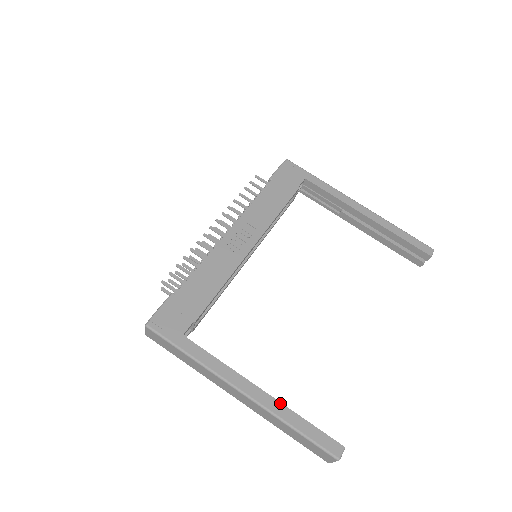
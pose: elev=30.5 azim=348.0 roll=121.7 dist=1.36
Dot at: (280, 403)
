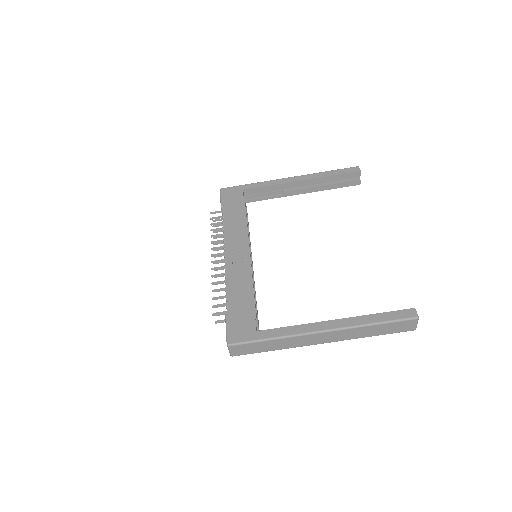
Dot at: (353, 317)
